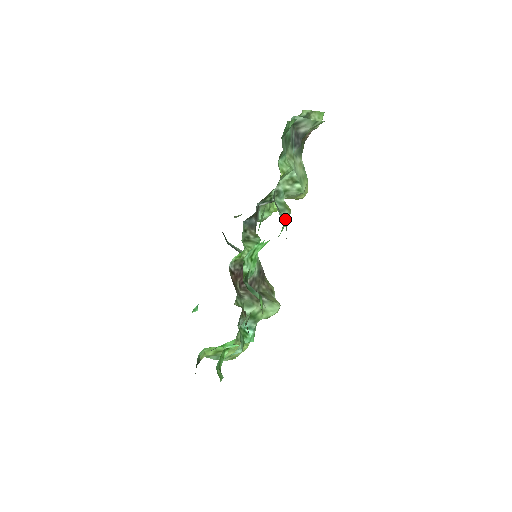
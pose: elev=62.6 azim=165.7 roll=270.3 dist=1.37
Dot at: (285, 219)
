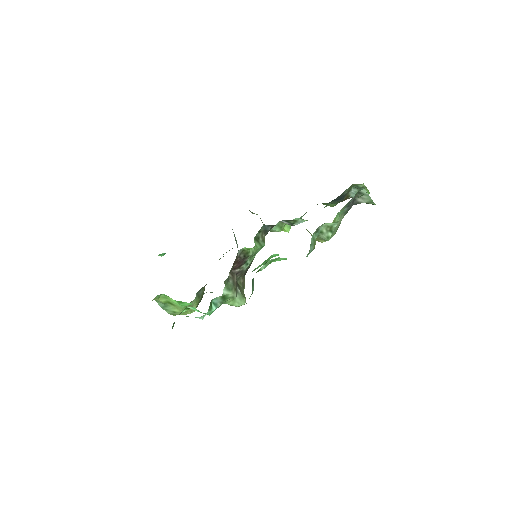
Dot at: (310, 252)
